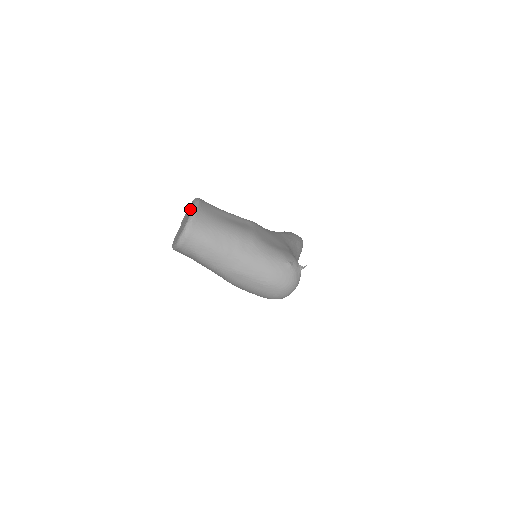
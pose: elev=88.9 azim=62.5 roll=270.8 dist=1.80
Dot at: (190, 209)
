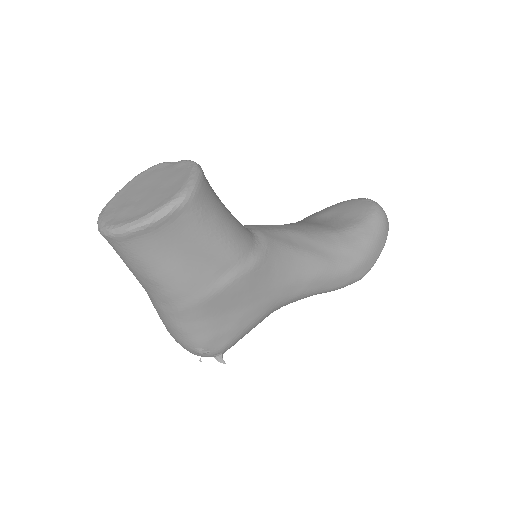
Dot at: (153, 203)
